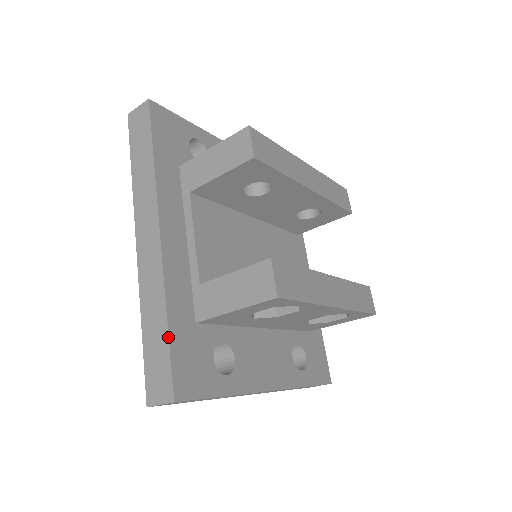
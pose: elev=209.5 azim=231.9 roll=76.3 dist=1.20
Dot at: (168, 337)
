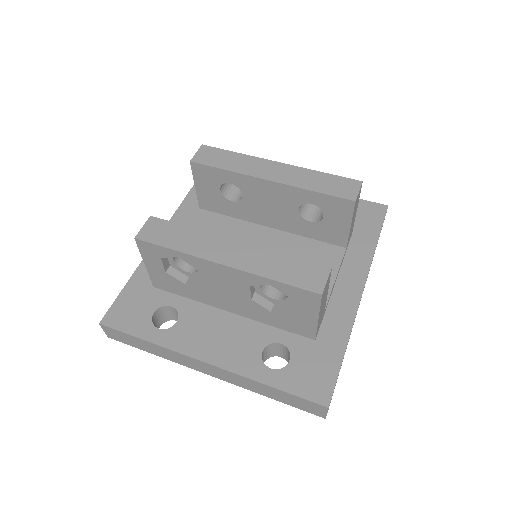
Dot at: (123, 288)
